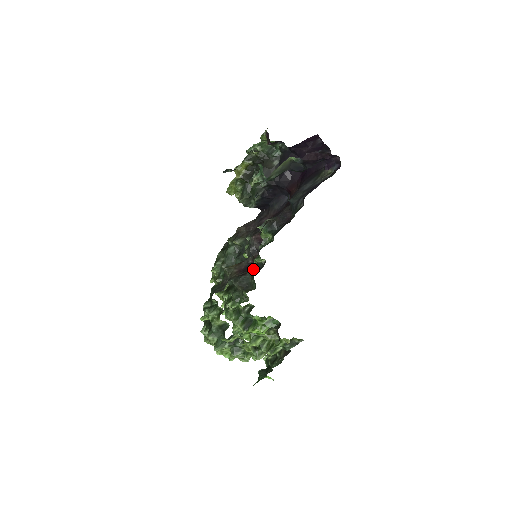
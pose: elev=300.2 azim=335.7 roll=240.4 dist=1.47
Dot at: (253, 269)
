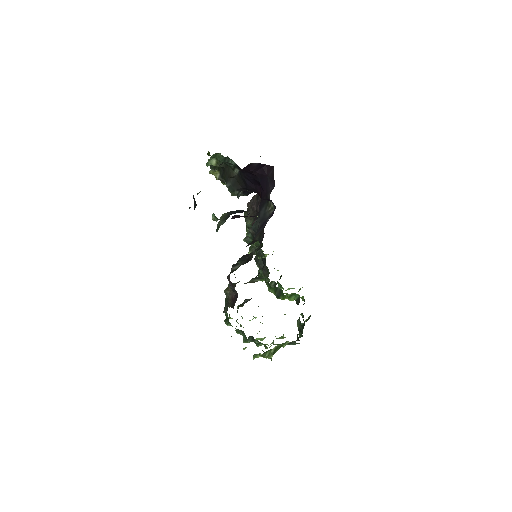
Dot at: (262, 259)
